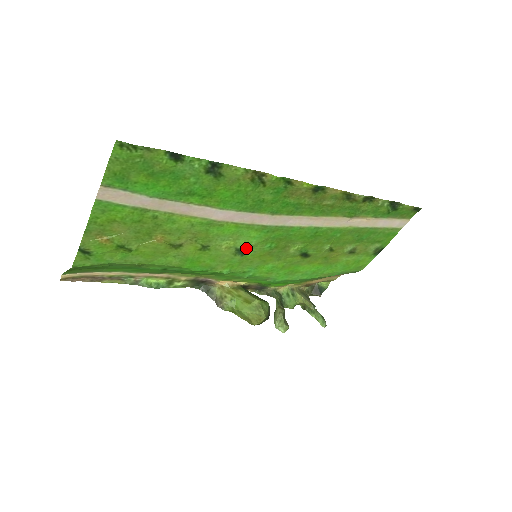
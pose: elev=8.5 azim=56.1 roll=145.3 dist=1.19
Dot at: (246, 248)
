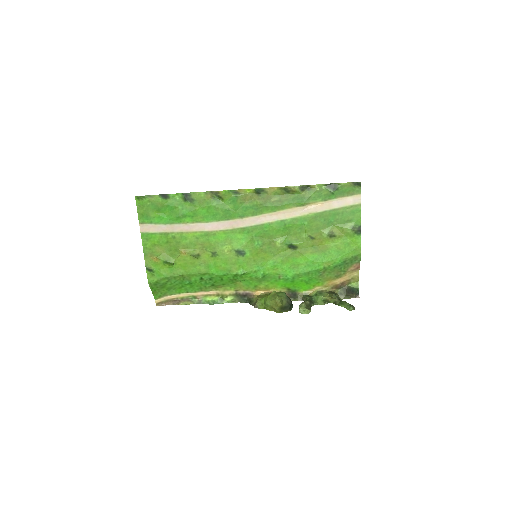
Dot at: (242, 249)
